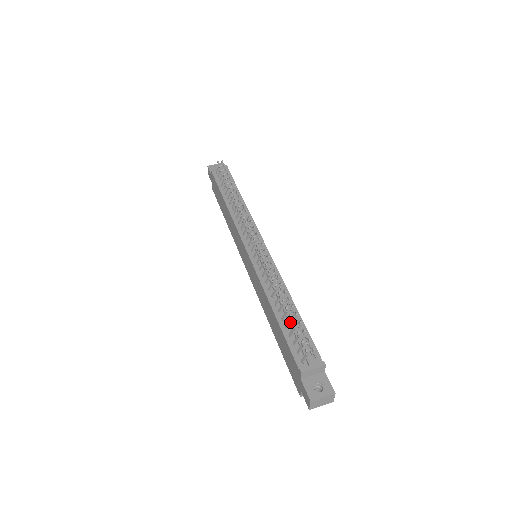
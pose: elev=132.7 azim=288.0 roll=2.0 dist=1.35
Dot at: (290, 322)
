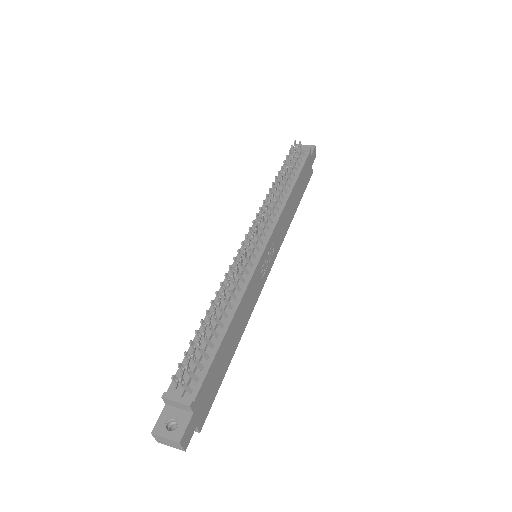
Dot at: (198, 339)
